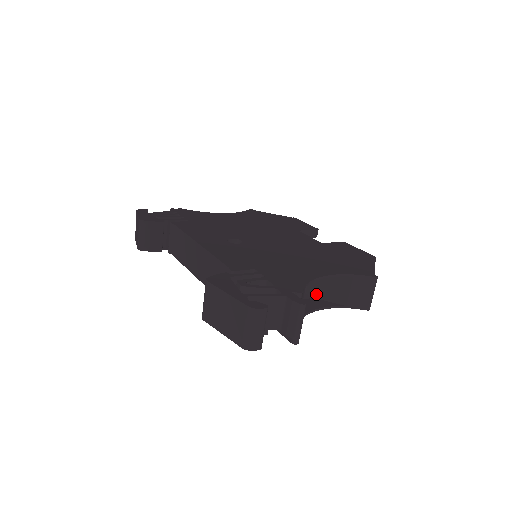
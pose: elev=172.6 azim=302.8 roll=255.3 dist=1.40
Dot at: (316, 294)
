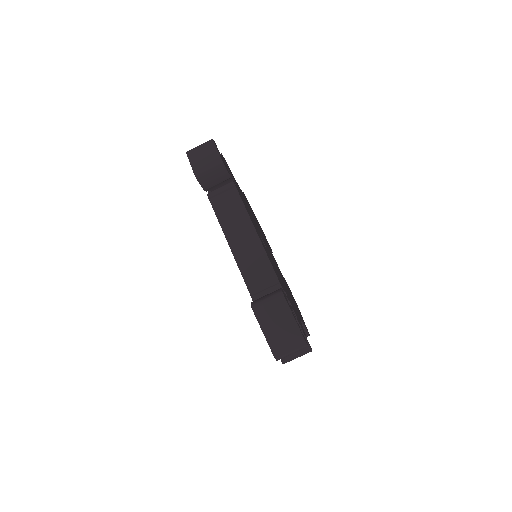
Dot at: occluded
